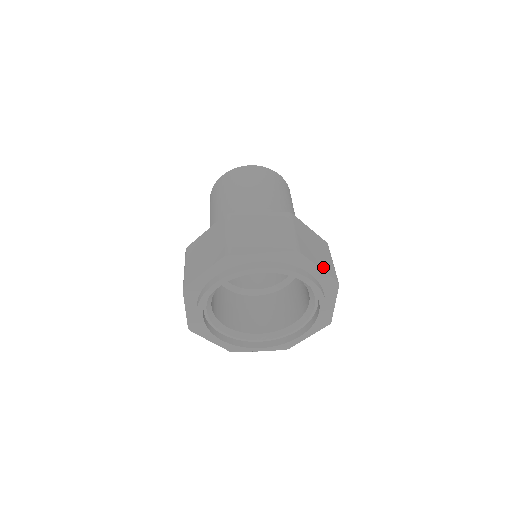
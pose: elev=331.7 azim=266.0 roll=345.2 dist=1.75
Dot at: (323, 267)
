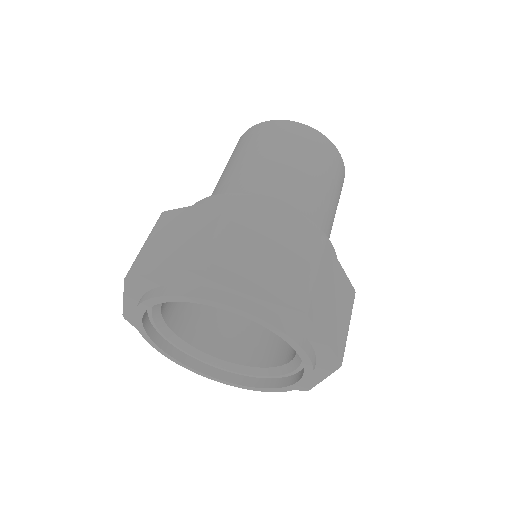
Dot at: (267, 287)
